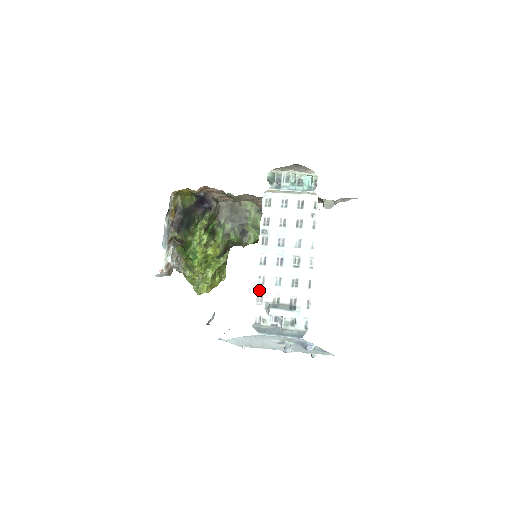
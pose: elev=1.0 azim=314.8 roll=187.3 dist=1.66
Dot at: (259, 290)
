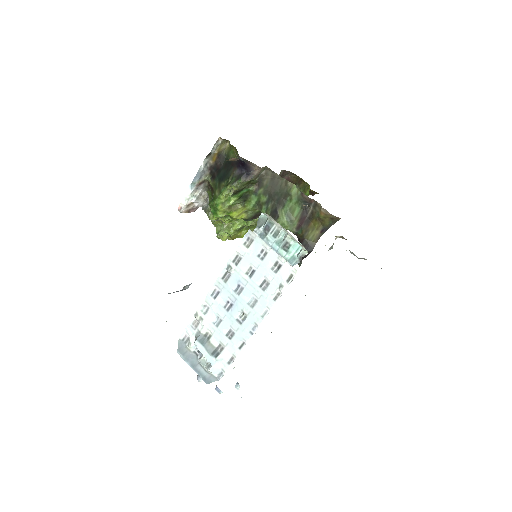
Dot at: (198, 317)
